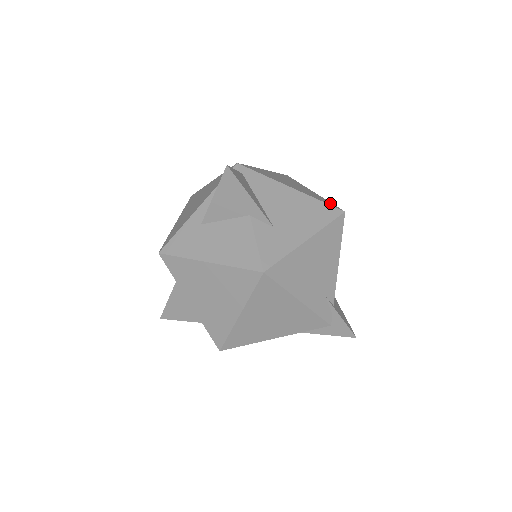
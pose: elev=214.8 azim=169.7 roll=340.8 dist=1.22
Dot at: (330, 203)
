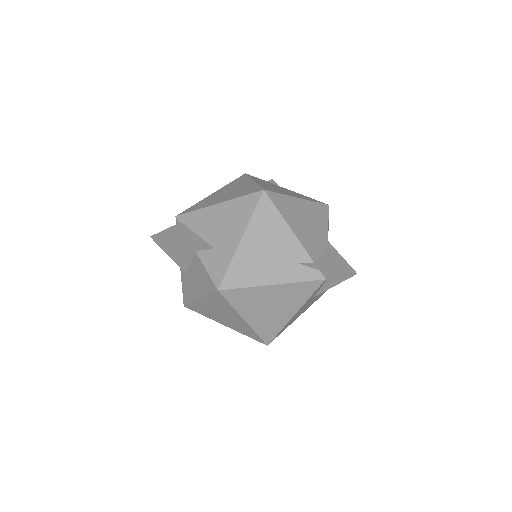
Dot at: (255, 189)
